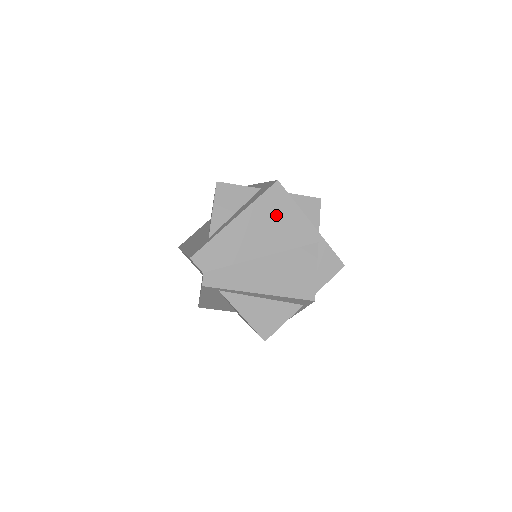
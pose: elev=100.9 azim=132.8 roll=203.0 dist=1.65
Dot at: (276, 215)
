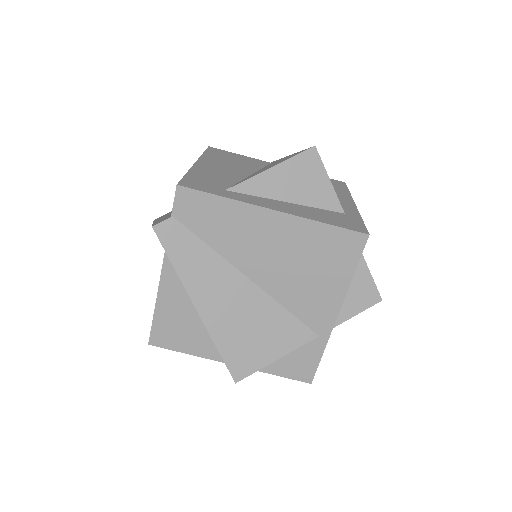
Dot at: (318, 262)
